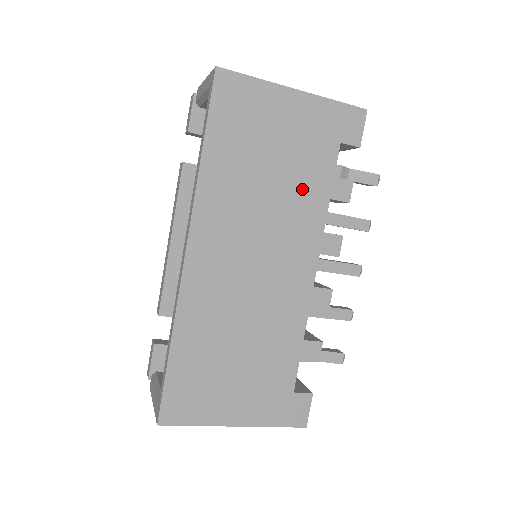
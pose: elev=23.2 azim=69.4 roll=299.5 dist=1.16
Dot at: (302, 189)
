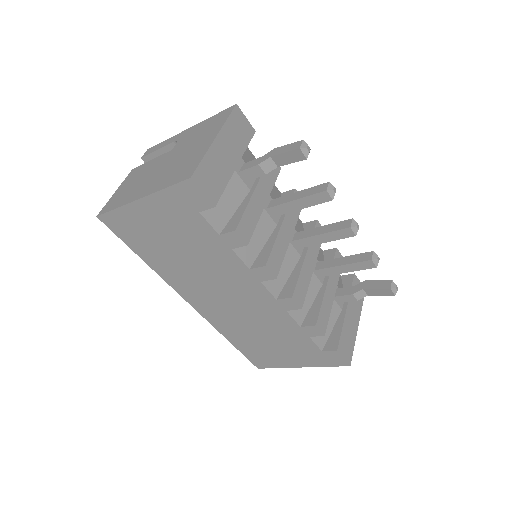
Dot at: (208, 252)
